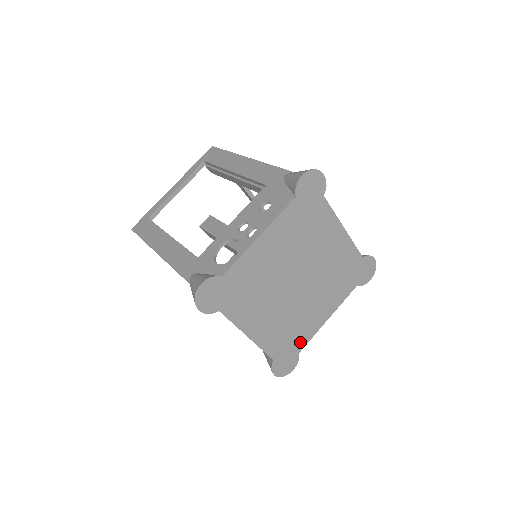
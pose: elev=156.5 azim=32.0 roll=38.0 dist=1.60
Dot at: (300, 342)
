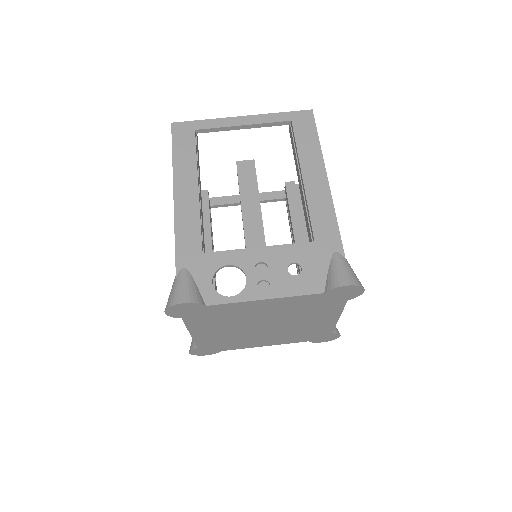
Dot at: (229, 347)
